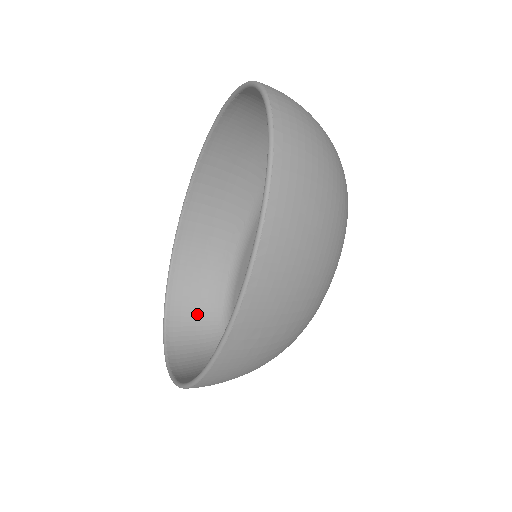
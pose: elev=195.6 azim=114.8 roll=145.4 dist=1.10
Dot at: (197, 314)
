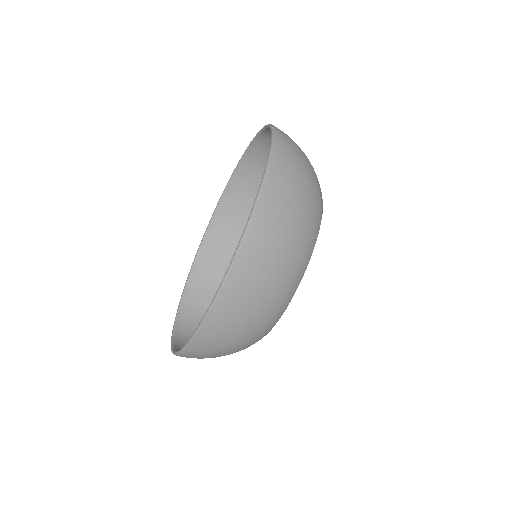
Dot at: occluded
